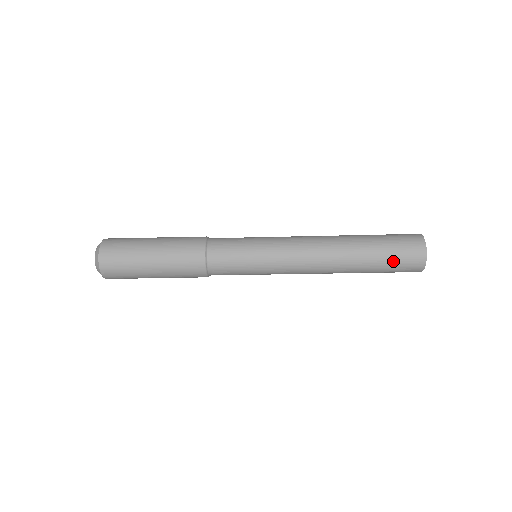
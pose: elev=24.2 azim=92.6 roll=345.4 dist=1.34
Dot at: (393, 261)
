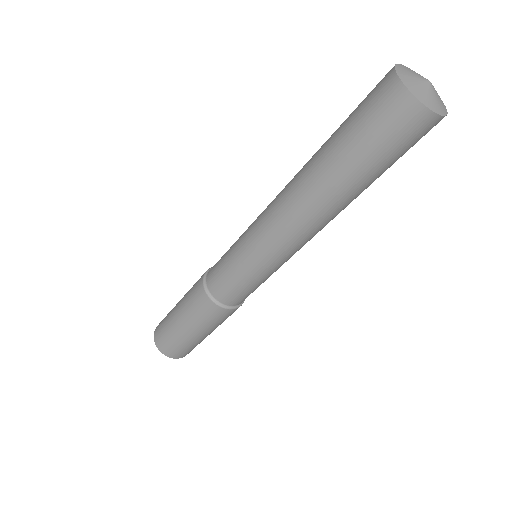
Dot at: (354, 115)
